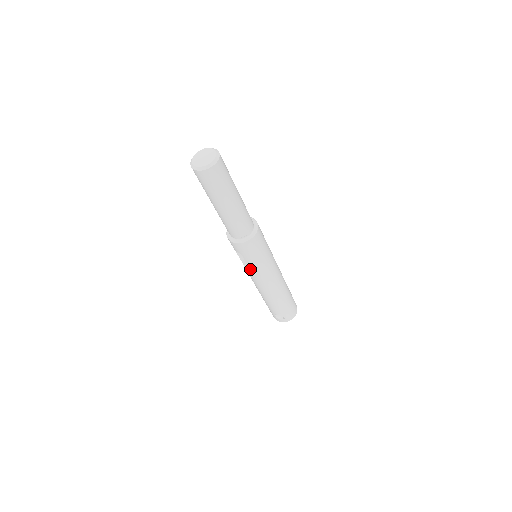
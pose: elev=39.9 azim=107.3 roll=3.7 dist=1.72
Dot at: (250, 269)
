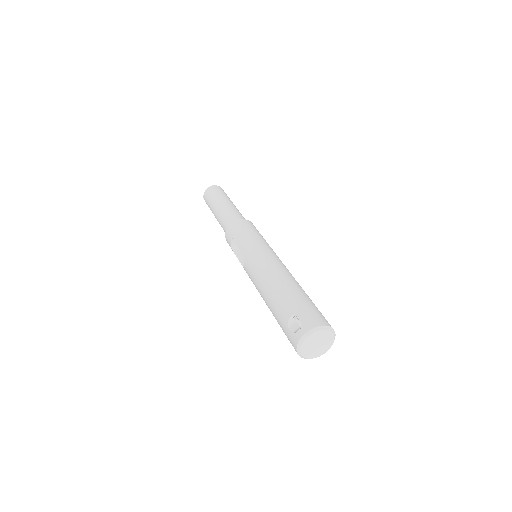
Dot at: (242, 253)
